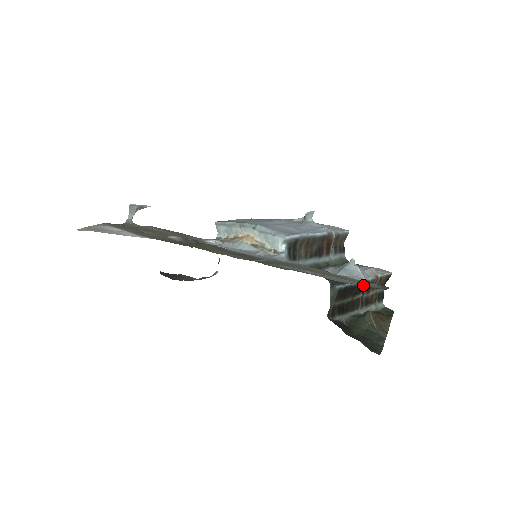
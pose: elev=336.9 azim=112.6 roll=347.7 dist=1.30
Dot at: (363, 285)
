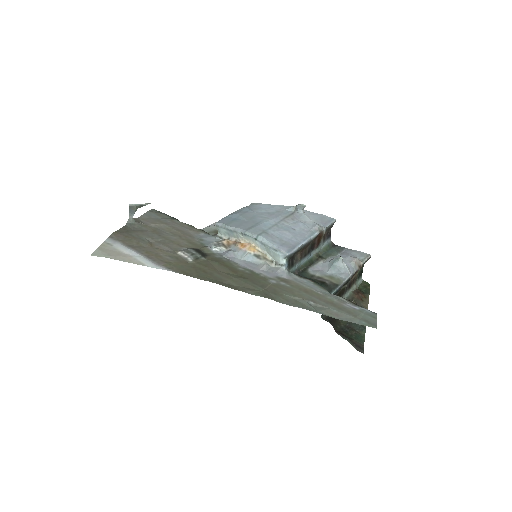
Dot at: (358, 322)
